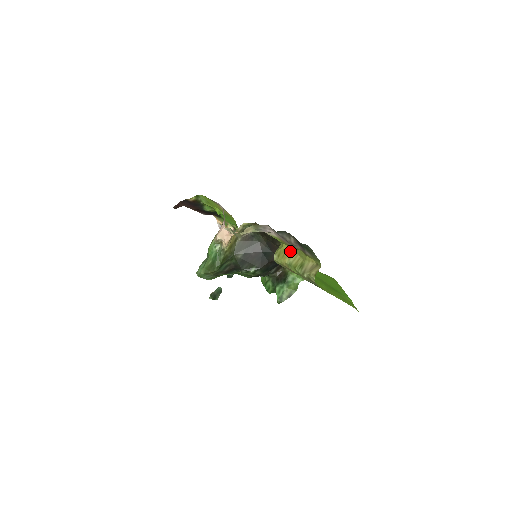
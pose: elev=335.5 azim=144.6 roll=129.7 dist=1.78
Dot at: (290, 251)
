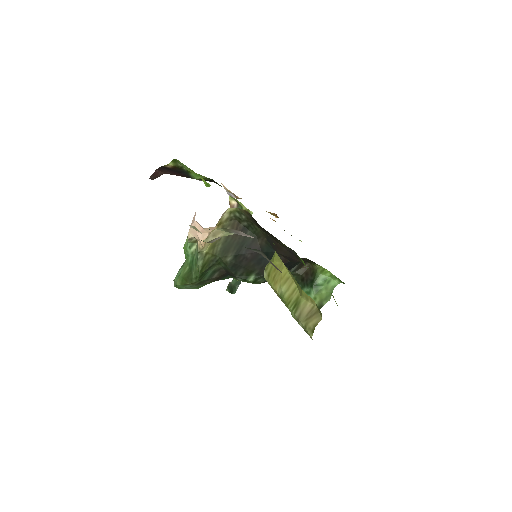
Dot at: (283, 271)
